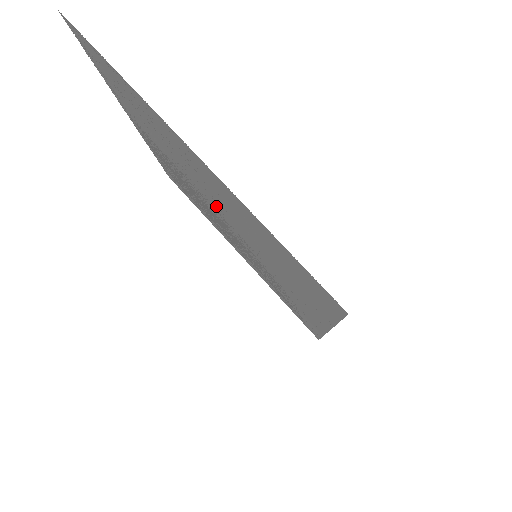
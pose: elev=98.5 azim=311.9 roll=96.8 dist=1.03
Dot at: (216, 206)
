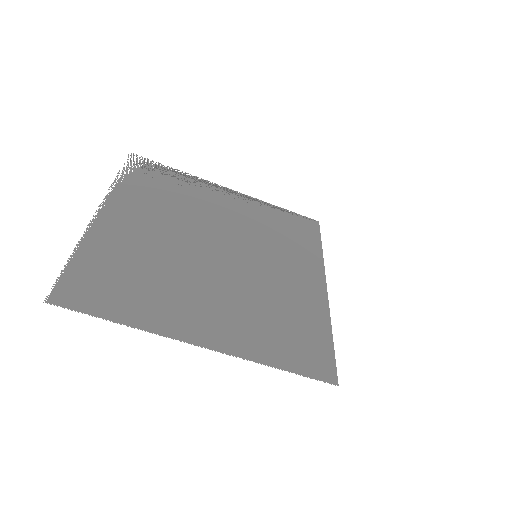
Dot at: (216, 269)
